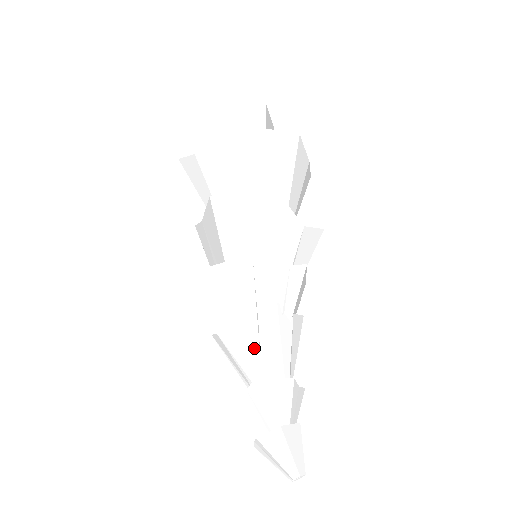
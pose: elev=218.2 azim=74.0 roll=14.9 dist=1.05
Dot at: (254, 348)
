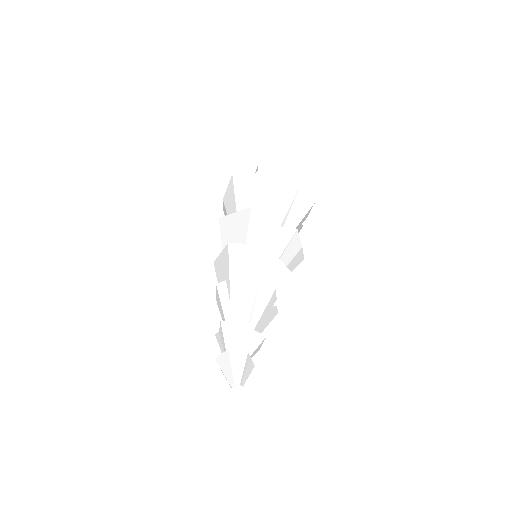
Dot at: (227, 304)
